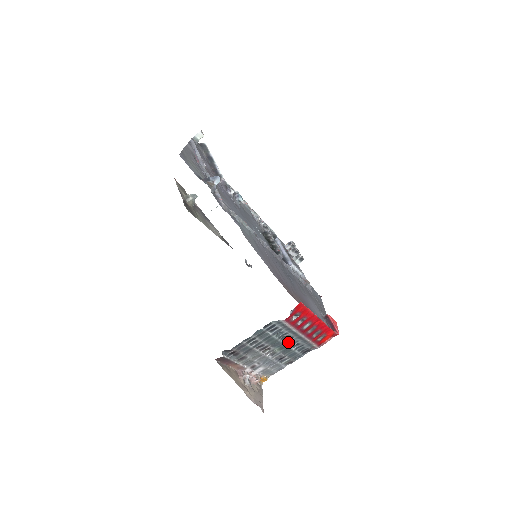
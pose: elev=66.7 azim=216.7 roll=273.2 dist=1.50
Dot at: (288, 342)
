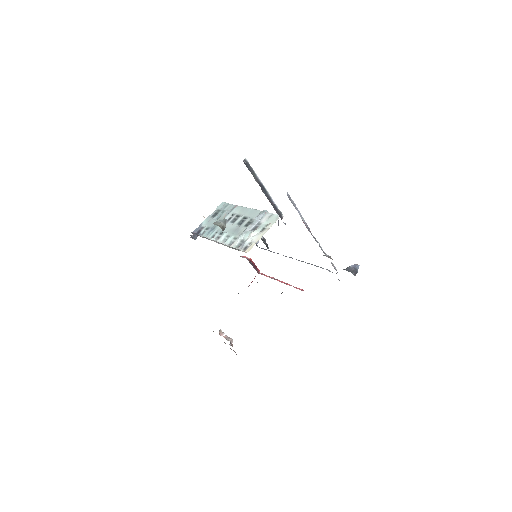
Dot at: occluded
